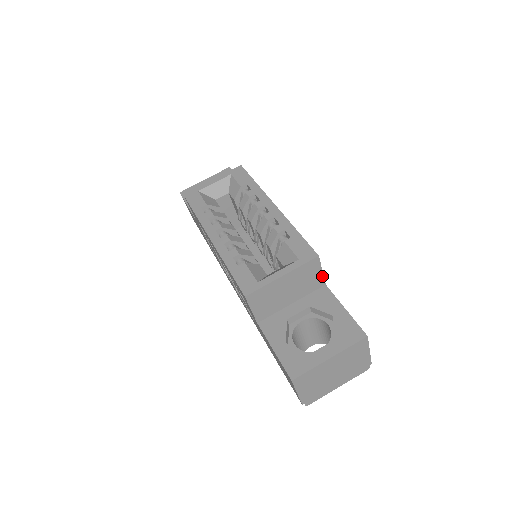
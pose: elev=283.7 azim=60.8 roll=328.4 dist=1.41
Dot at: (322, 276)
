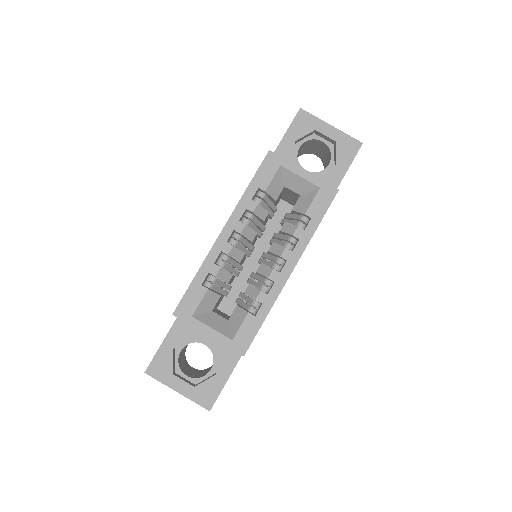
Dot at: occluded
